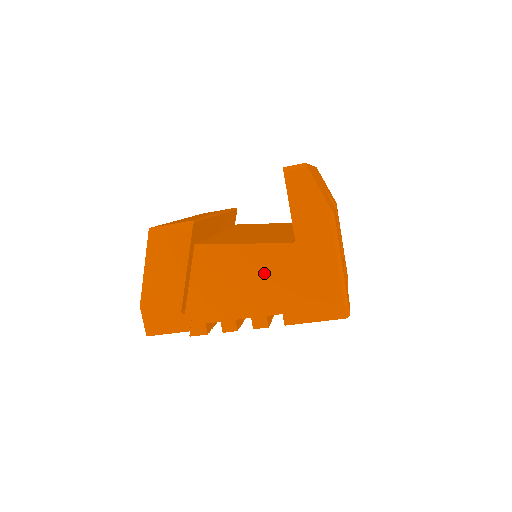
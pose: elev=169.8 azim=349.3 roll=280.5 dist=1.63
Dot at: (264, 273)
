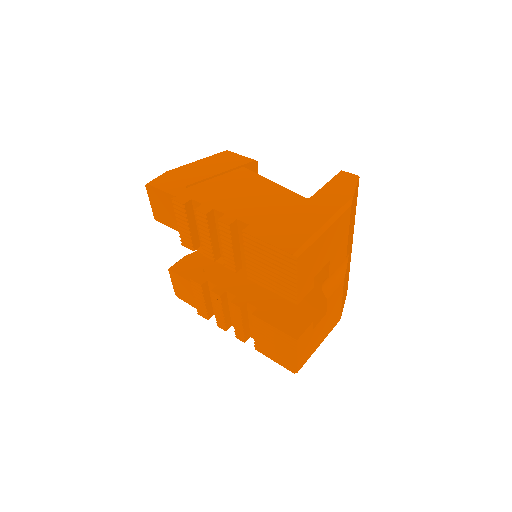
Dot at: (267, 200)
